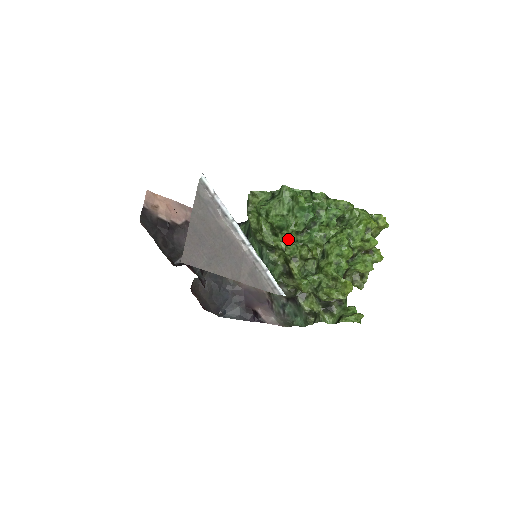
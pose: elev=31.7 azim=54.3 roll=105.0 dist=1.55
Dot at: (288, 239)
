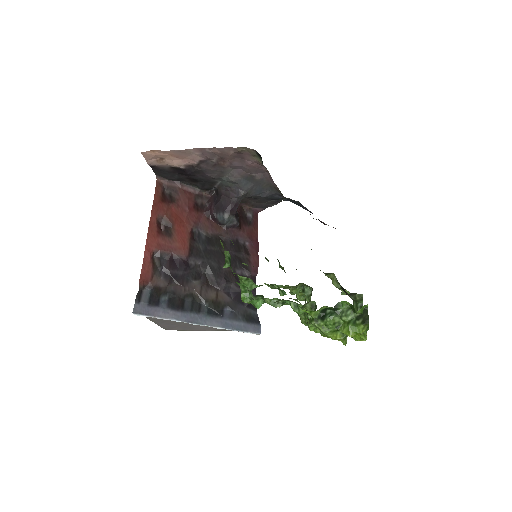
Dot at: (265, 284)
